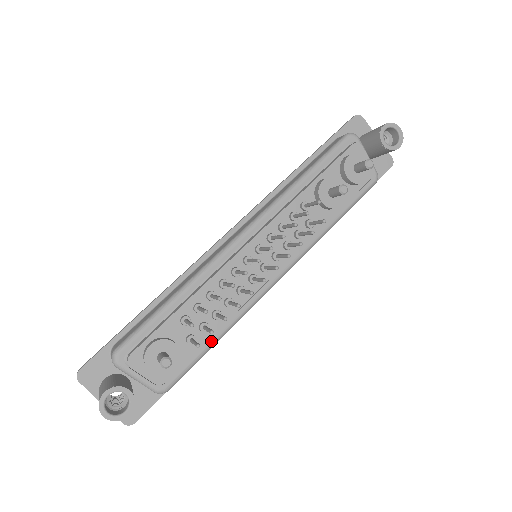
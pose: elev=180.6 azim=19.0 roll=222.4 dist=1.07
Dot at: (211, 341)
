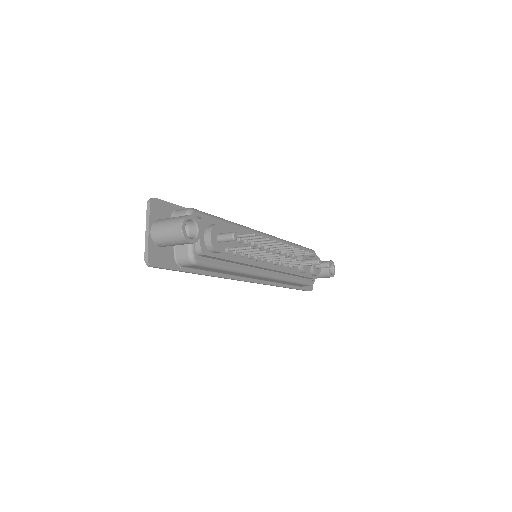
Dot at: (229, 265)
